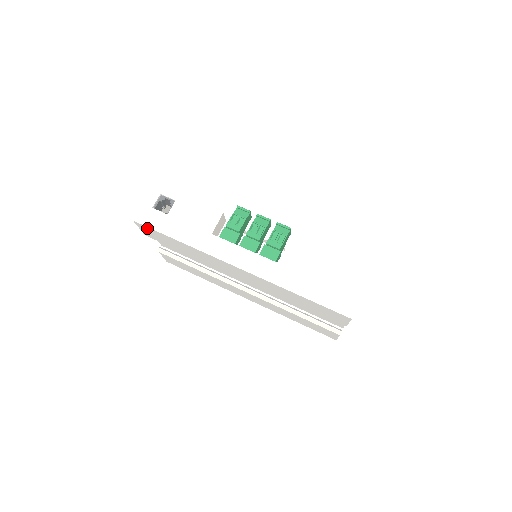
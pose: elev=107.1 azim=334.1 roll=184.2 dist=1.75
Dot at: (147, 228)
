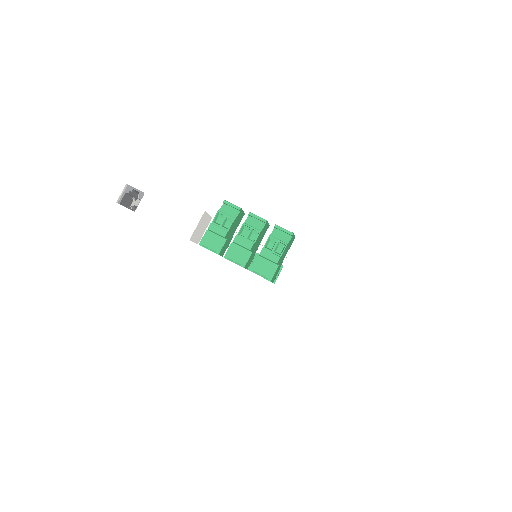
Dot at: occluded
